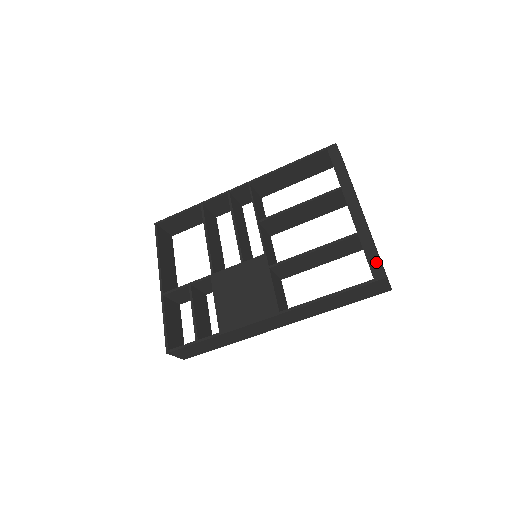
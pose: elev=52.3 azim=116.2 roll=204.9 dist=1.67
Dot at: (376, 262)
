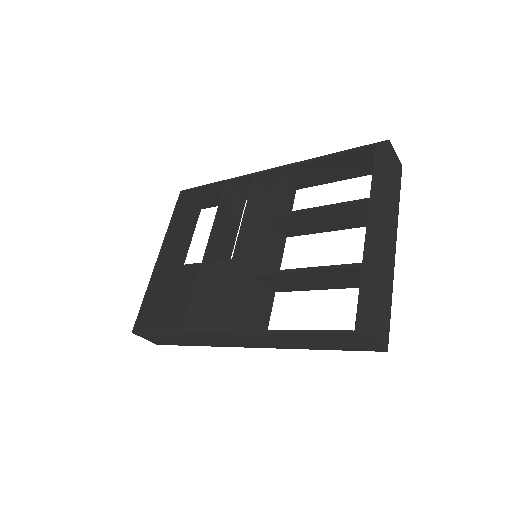
Dot at: (367, 309)
